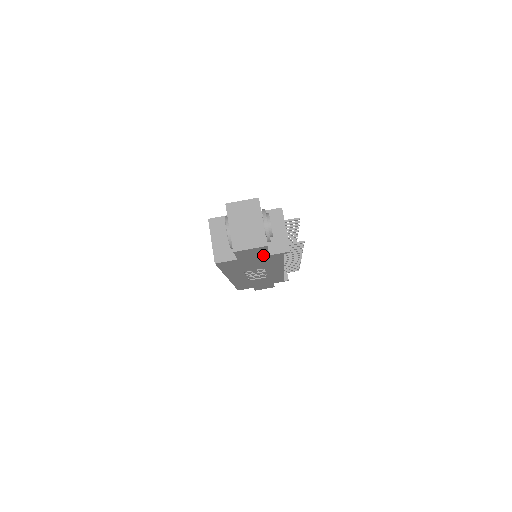
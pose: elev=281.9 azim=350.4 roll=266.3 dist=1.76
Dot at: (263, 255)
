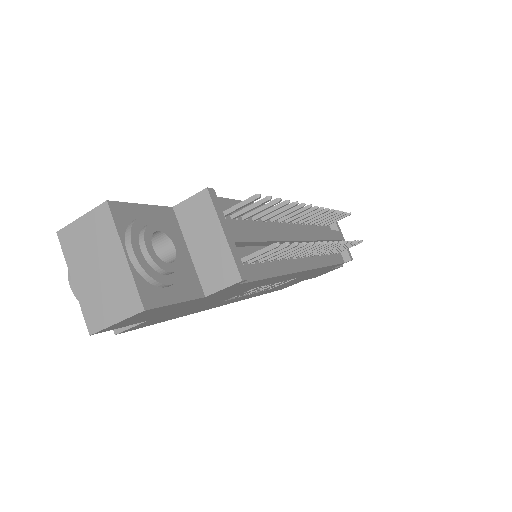
Dot at: (190, 301)
